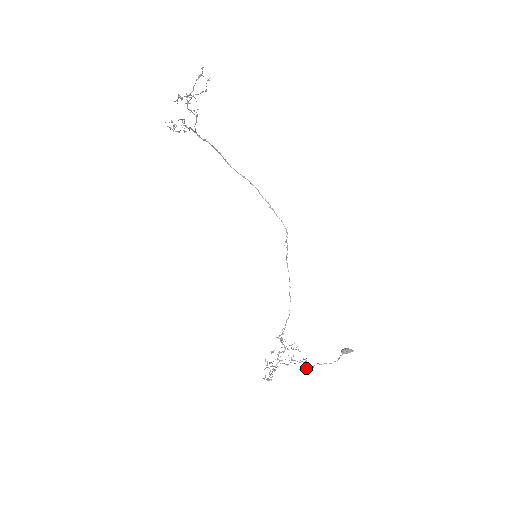
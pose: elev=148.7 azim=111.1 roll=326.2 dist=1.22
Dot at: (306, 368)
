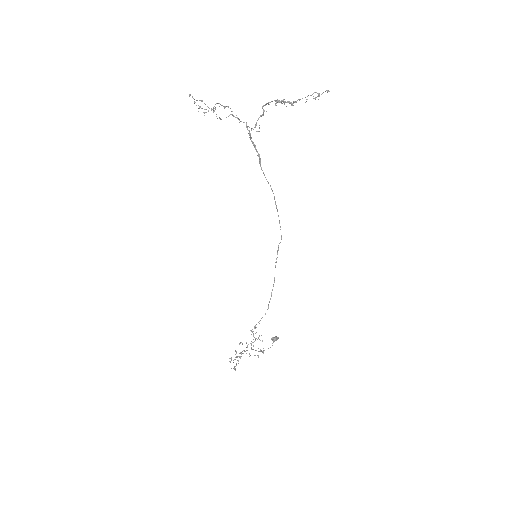
Dot at: occluded
